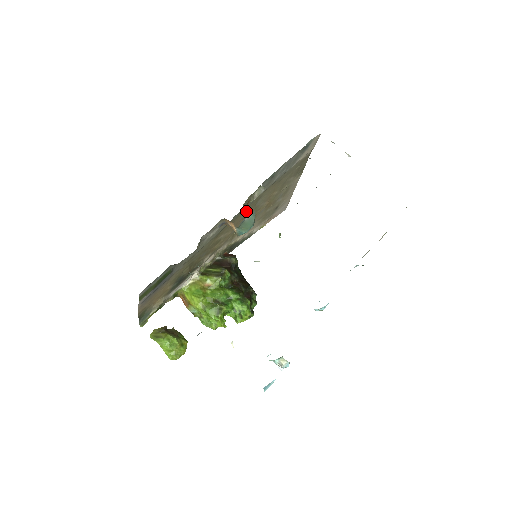
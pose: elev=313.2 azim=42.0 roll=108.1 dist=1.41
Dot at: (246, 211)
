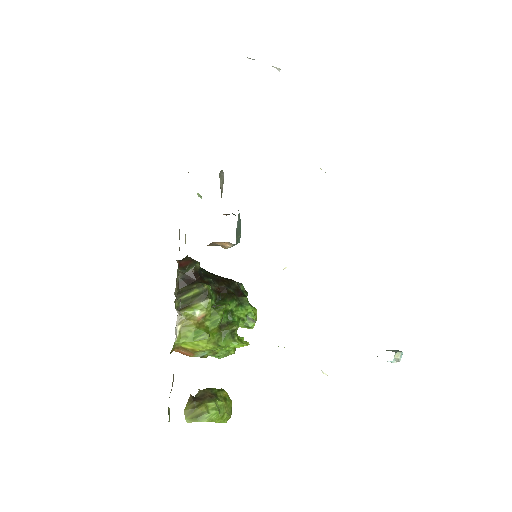
Dot at: (224, 214)
